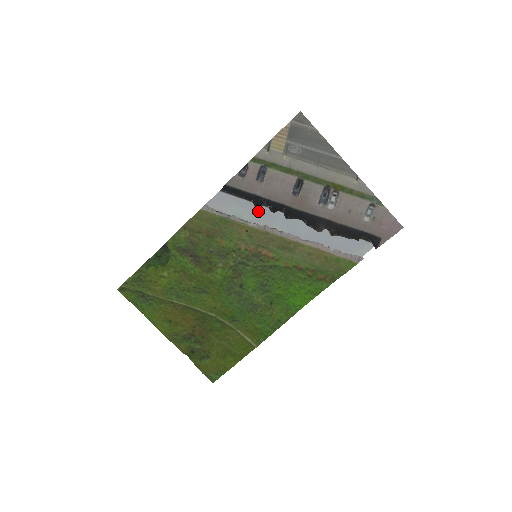
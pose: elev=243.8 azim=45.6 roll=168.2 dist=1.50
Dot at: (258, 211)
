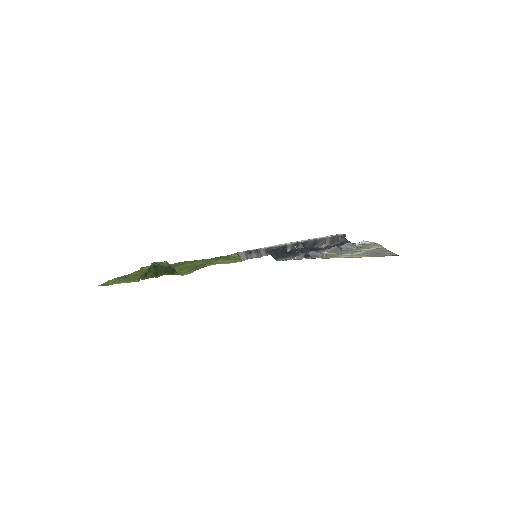
Dot at: occluded
